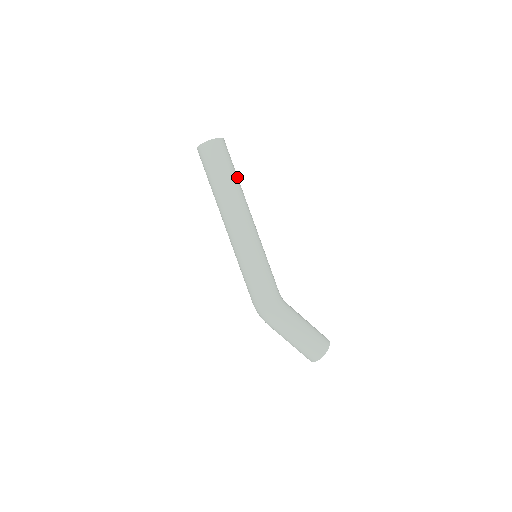
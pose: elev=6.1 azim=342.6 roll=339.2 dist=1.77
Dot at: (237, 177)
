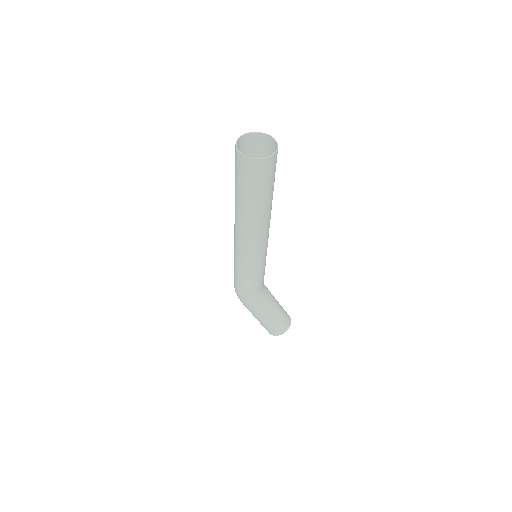
Dot at: (269, 199)
